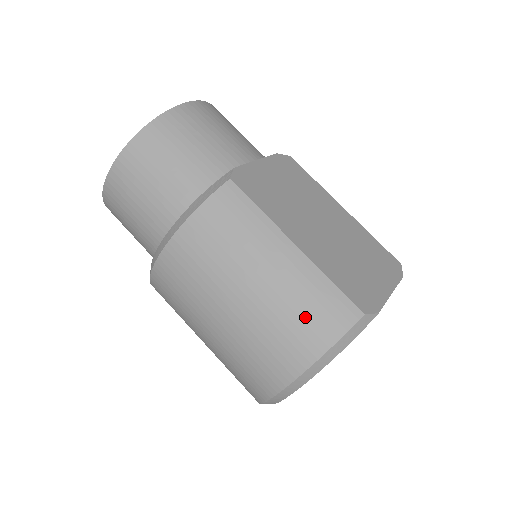
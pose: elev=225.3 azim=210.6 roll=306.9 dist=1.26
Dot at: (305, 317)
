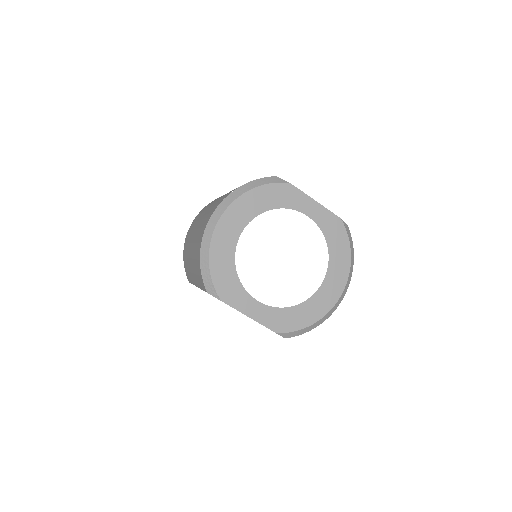
Dot at: occluded
